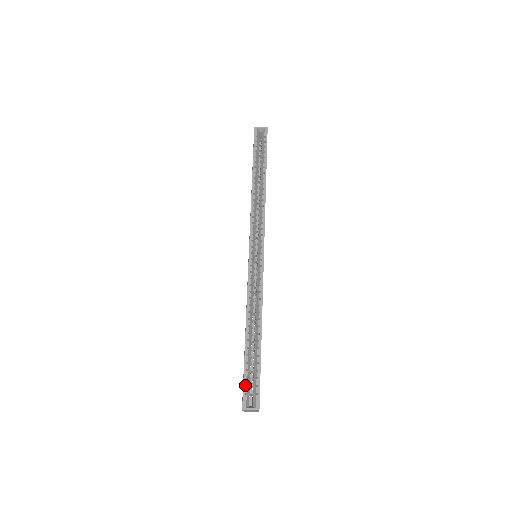
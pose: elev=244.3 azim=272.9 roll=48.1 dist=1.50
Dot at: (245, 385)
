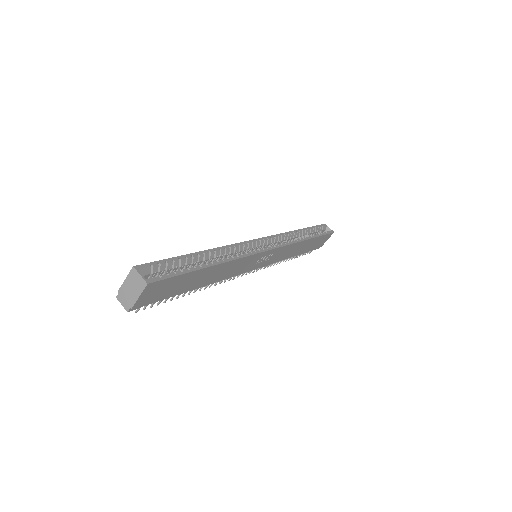
Dot at: occluded
